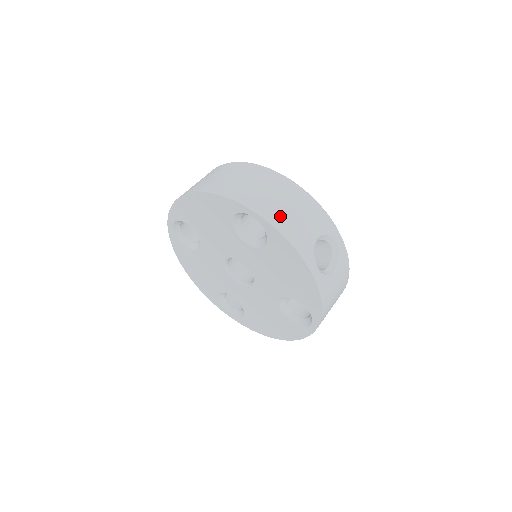
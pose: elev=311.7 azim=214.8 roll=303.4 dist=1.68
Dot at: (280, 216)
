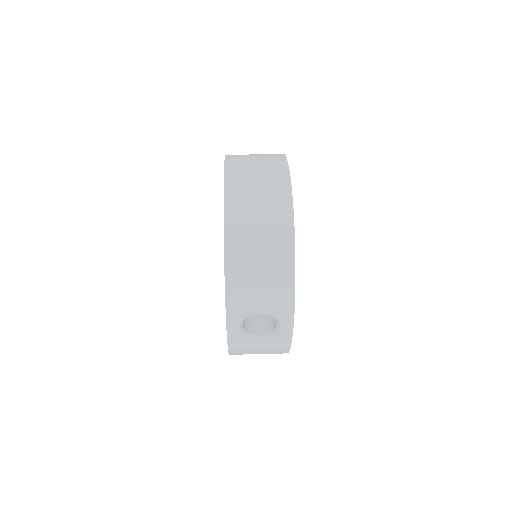
Dot at: (241, 269)
